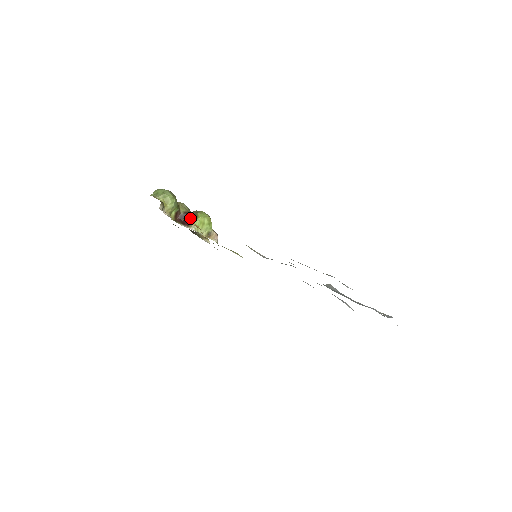
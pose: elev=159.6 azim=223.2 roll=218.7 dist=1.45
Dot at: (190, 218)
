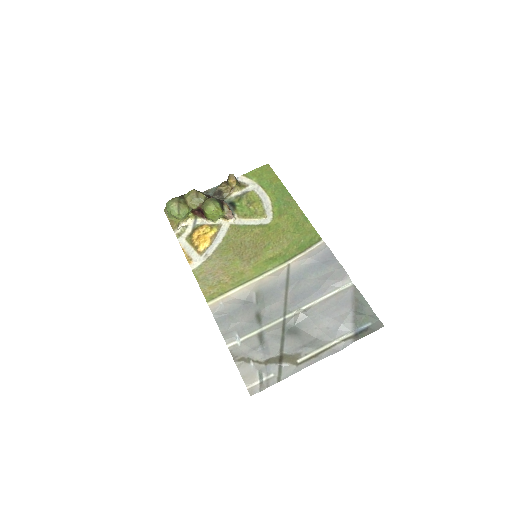
Dot at: (203, 213)
